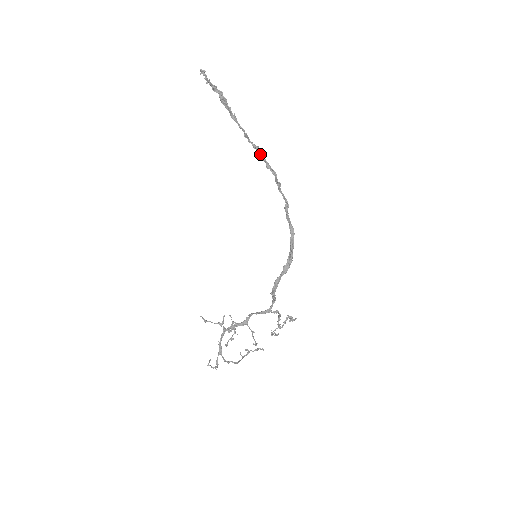
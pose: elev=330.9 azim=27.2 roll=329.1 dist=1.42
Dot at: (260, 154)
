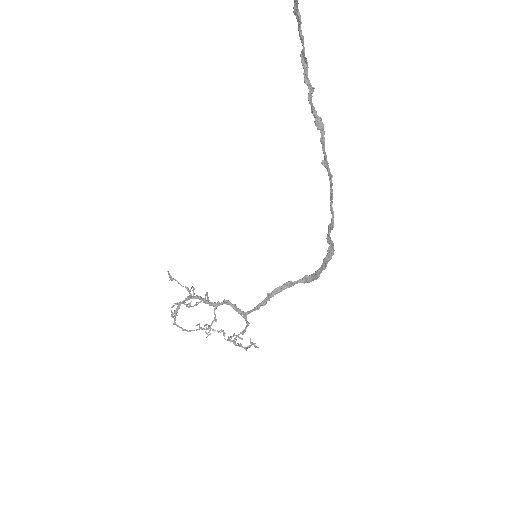
Dot at: (321, 138)
